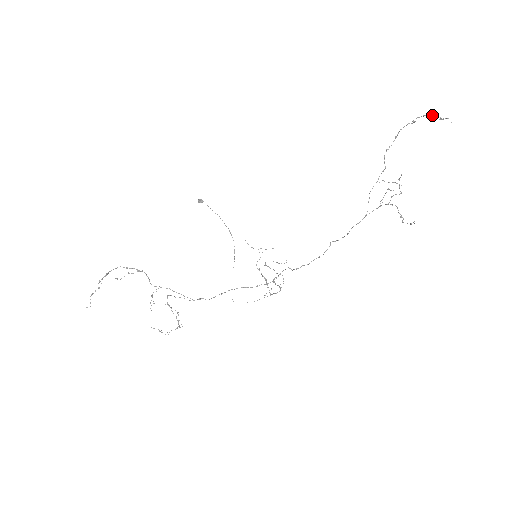
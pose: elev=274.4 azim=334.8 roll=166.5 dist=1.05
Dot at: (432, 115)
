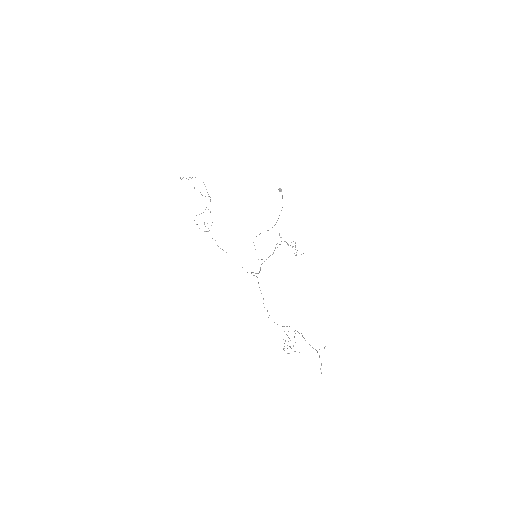
Dot at: occluded
